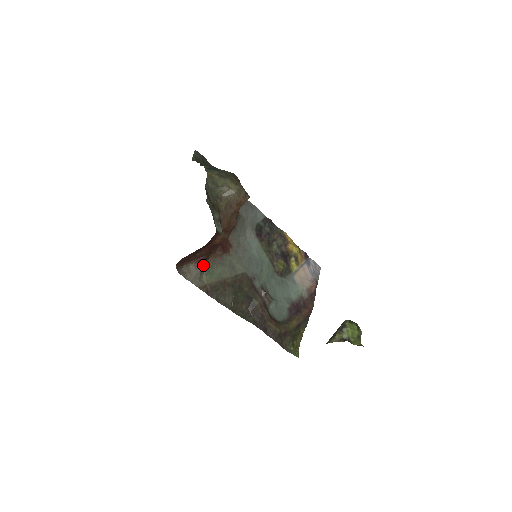
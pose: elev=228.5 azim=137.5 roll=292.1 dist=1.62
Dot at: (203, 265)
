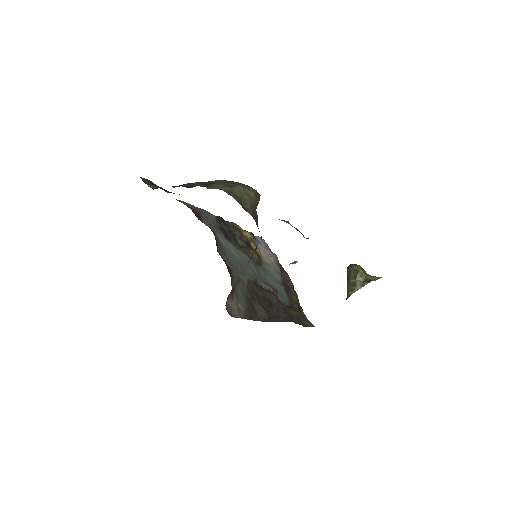
Dot at: (234, 294)
